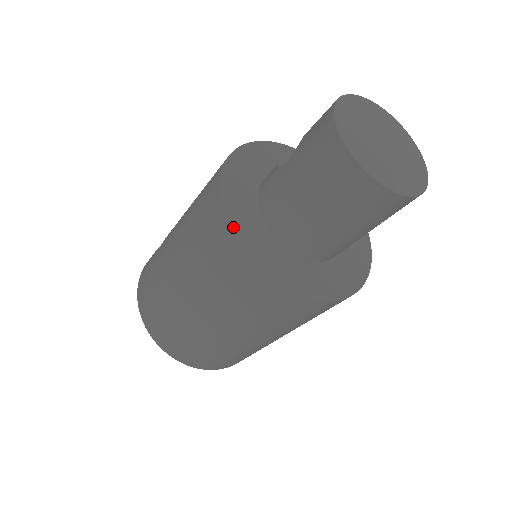
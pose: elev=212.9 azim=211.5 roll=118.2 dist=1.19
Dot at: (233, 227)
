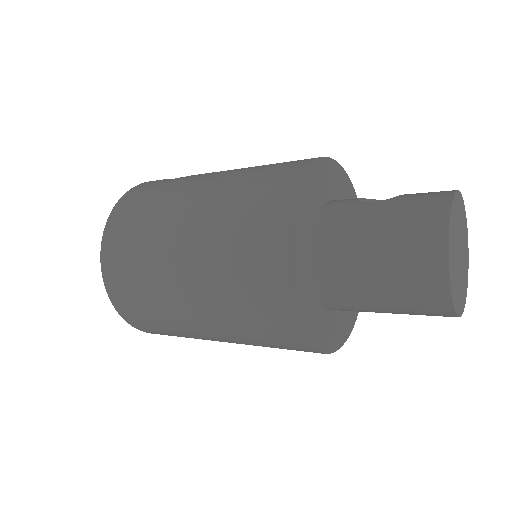
Dot at: (292, 212)
